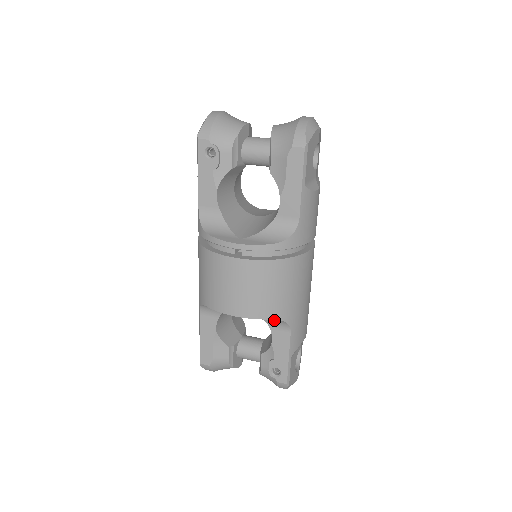
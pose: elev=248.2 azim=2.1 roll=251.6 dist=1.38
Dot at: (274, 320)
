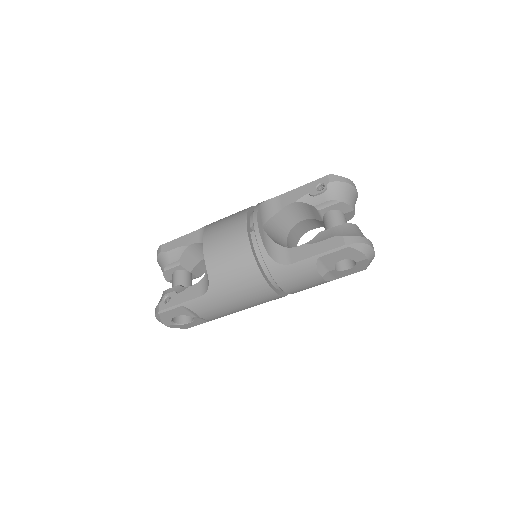
Dot at: occluded
